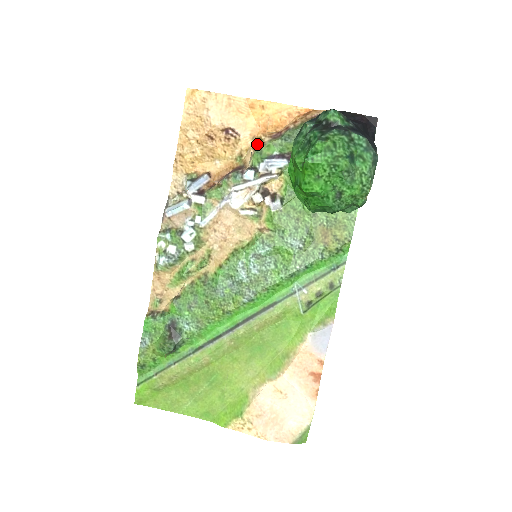
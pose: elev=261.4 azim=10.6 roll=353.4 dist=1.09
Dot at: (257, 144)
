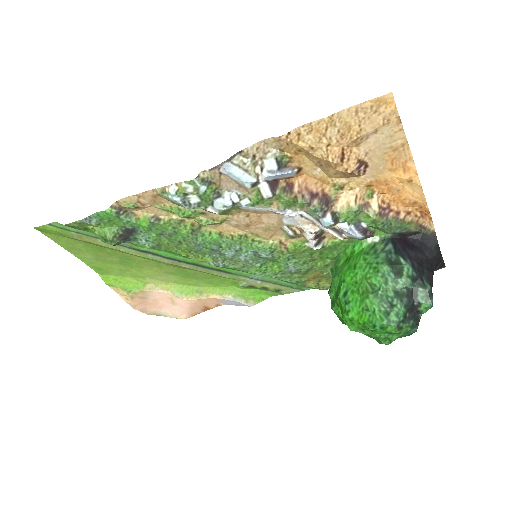
Dot at: (364, 196)
